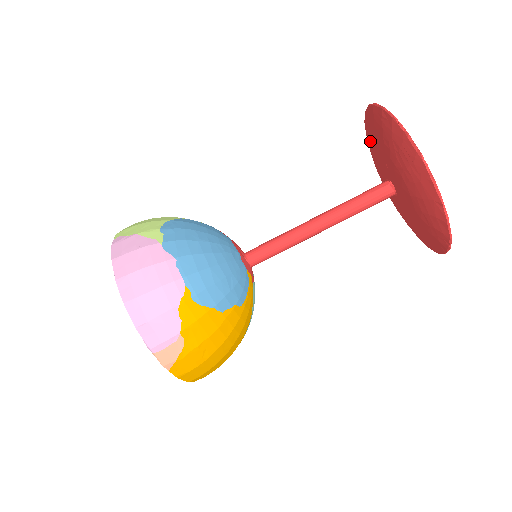
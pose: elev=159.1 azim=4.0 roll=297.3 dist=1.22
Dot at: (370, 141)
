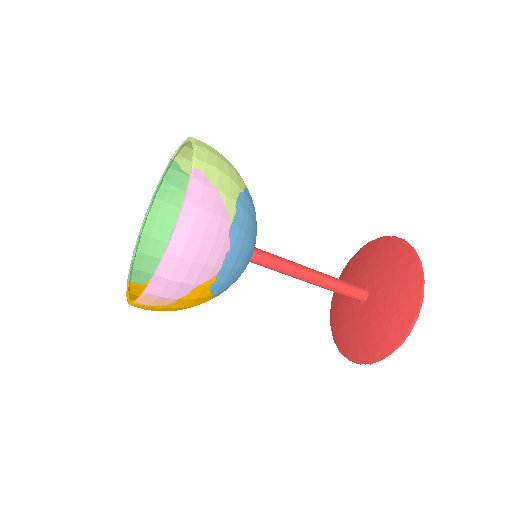
Dot at: (386, 257)
